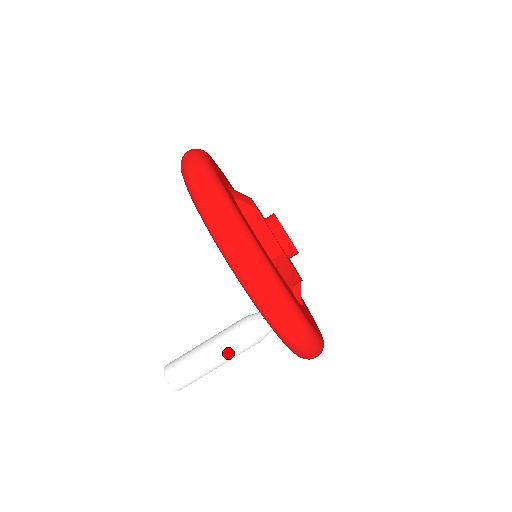
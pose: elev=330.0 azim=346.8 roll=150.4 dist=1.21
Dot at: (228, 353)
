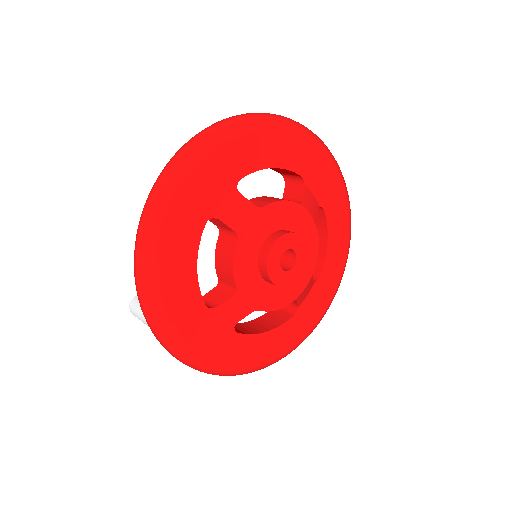
Dot at: occluded
